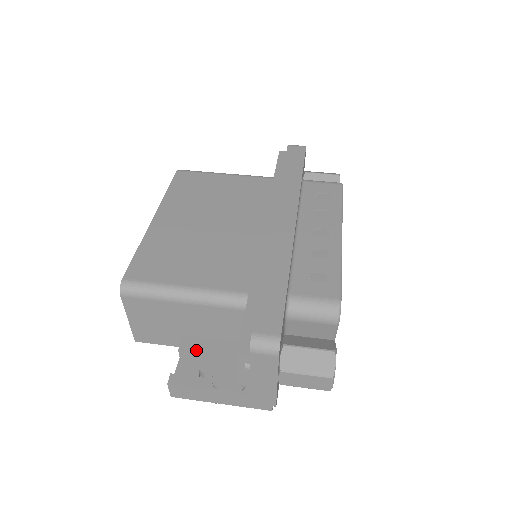
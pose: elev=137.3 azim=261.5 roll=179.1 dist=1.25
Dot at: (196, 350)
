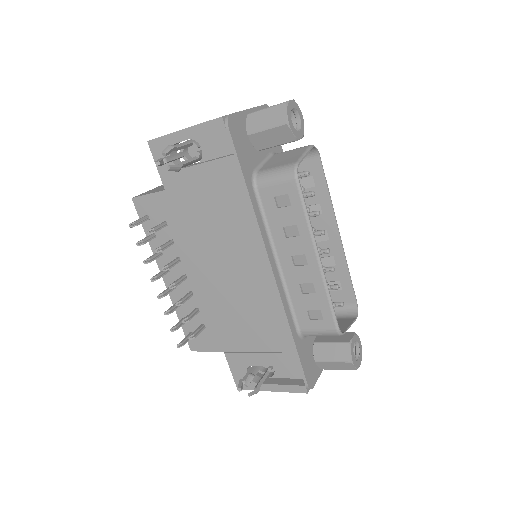
Dot at: occluded
